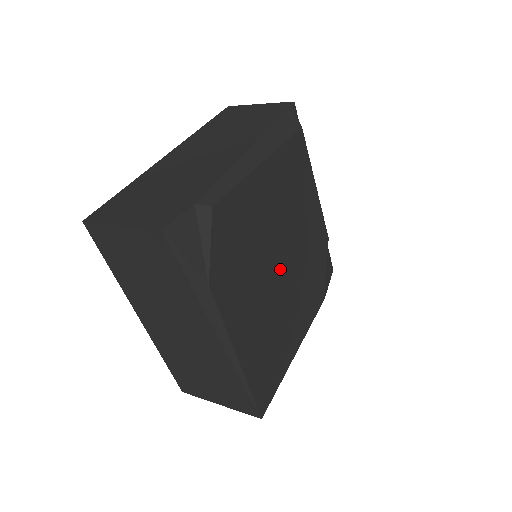
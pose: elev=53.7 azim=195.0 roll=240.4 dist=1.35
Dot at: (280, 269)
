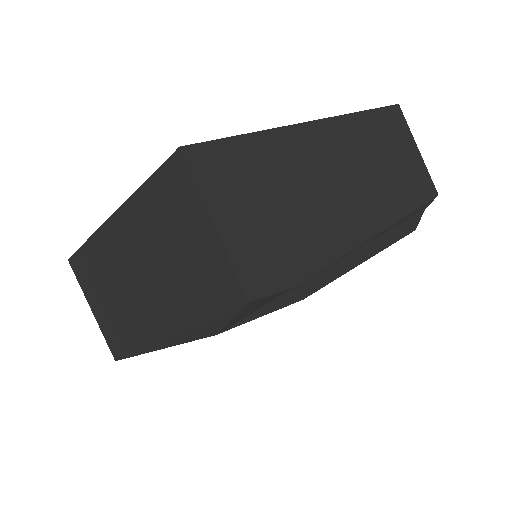
Dot at: occluded
